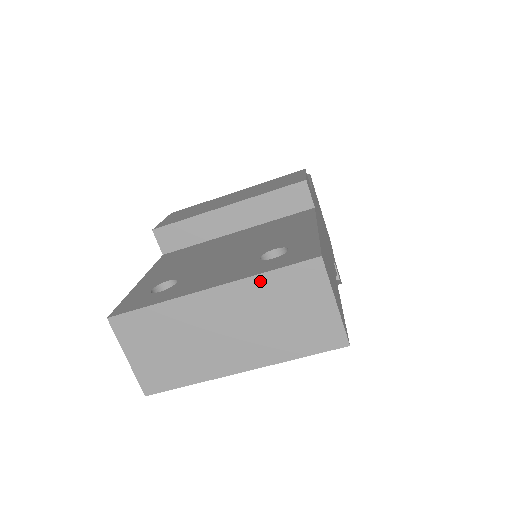
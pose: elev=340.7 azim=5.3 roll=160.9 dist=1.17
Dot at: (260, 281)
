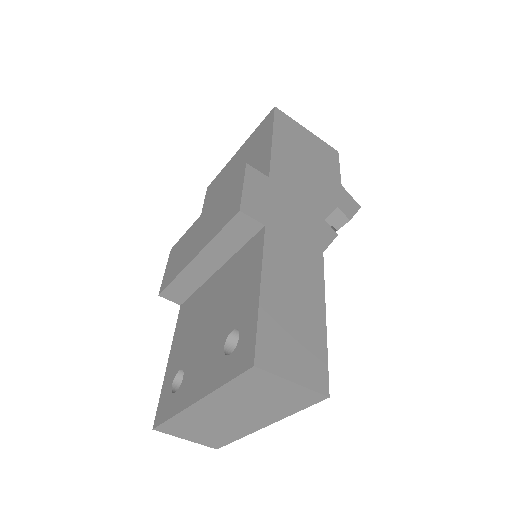
Dot at: (225, 390)
